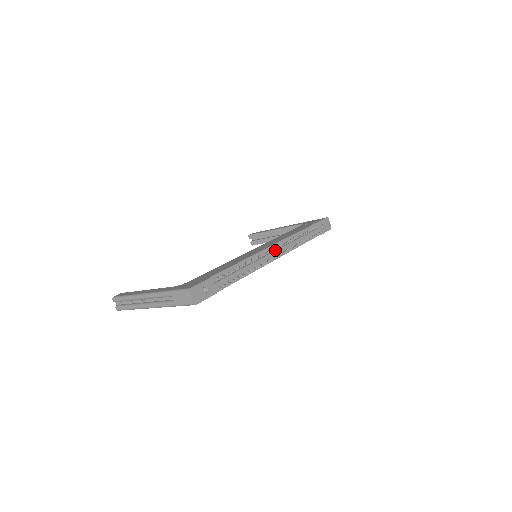
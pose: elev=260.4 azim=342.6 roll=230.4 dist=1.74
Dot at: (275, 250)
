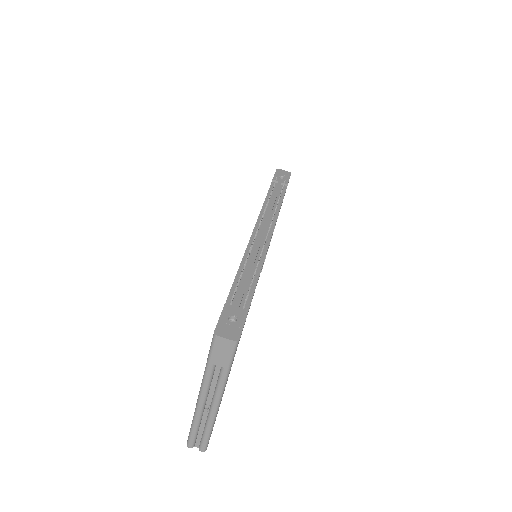
Dot at: (261, 229)
